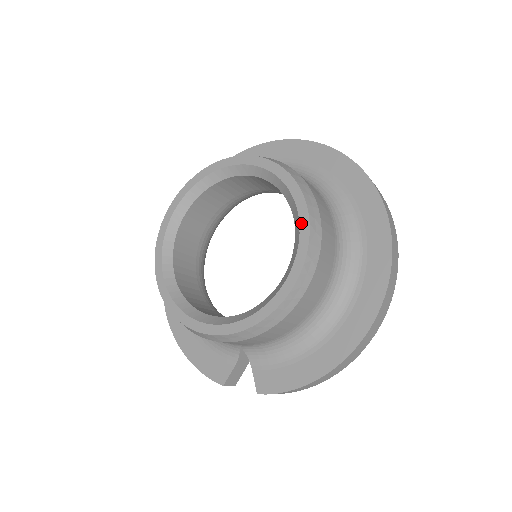
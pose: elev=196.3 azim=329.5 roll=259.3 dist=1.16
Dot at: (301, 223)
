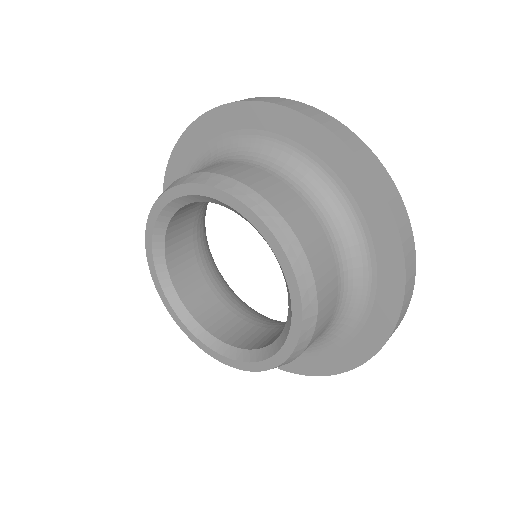
Dot at: (292, 296)
